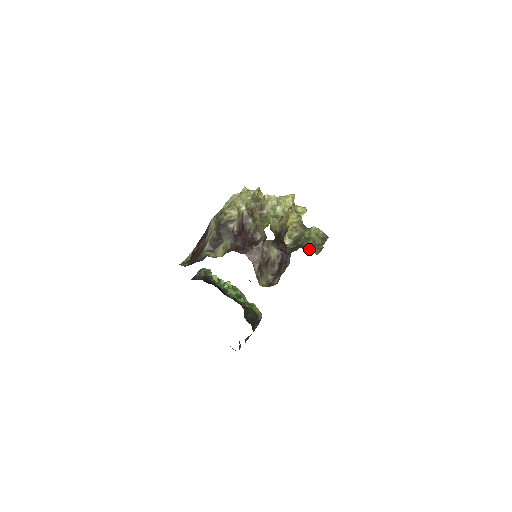
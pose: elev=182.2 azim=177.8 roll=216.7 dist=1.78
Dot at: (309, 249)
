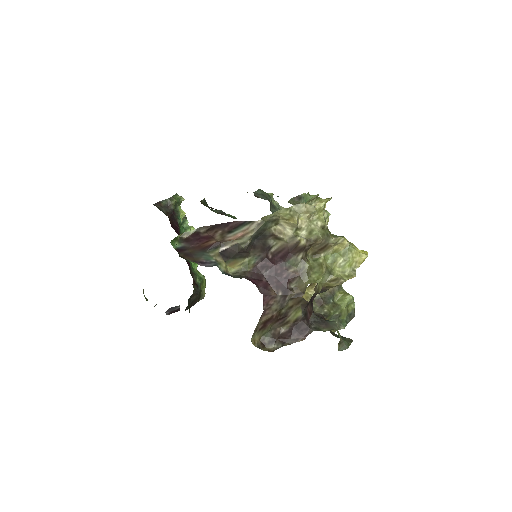
Dot at: occluded
